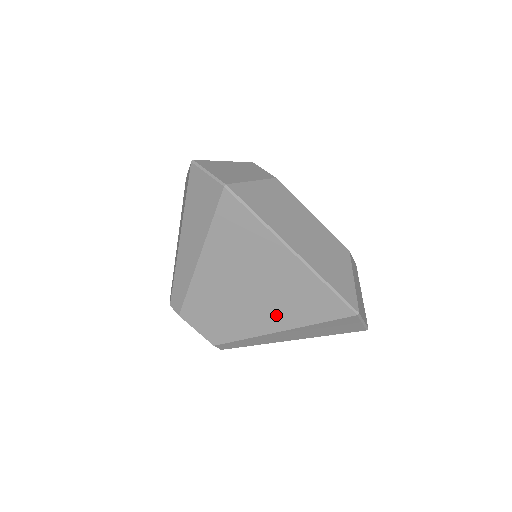
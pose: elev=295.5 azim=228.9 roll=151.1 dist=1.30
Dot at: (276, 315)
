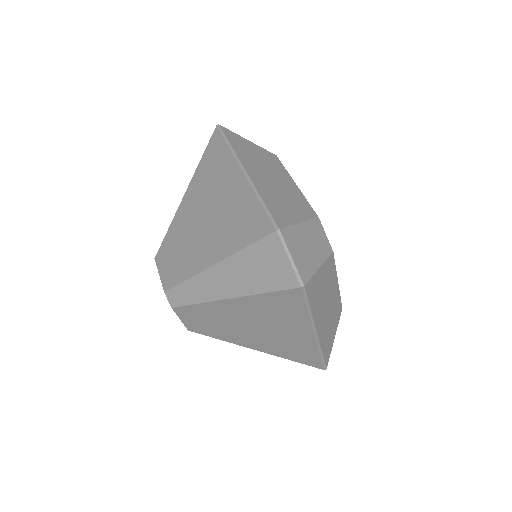
Dot at: (215, 244)
